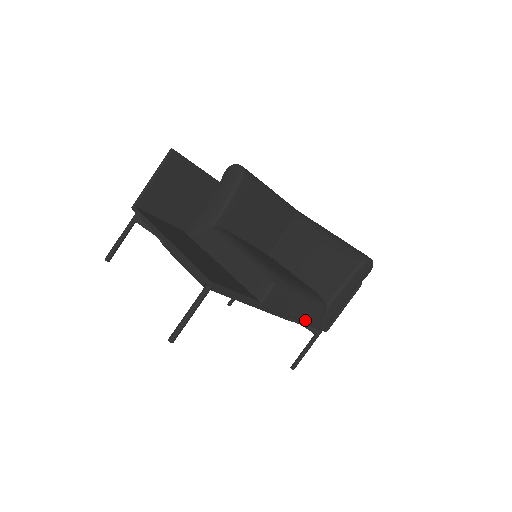
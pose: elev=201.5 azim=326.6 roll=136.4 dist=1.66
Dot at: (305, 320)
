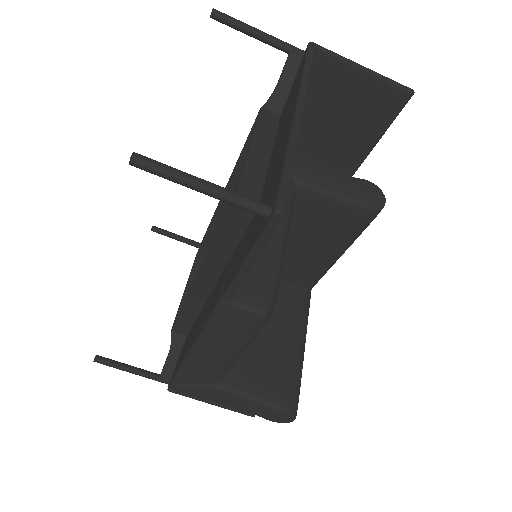
Dot at: (190, 364)
